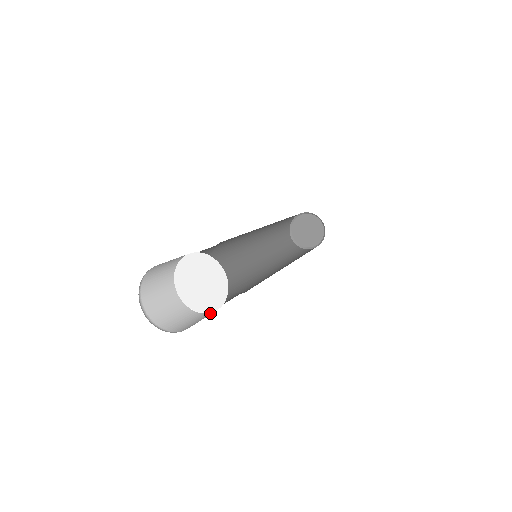
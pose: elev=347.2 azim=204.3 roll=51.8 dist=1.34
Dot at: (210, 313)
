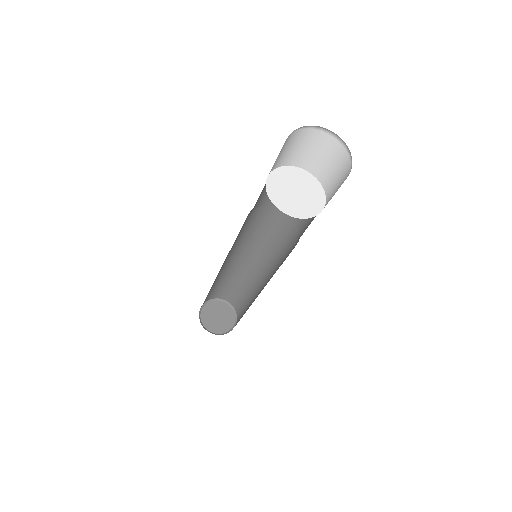
Dot at: (281, 207)
